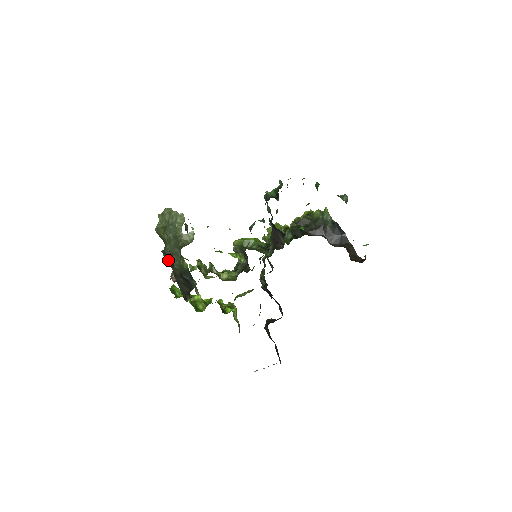
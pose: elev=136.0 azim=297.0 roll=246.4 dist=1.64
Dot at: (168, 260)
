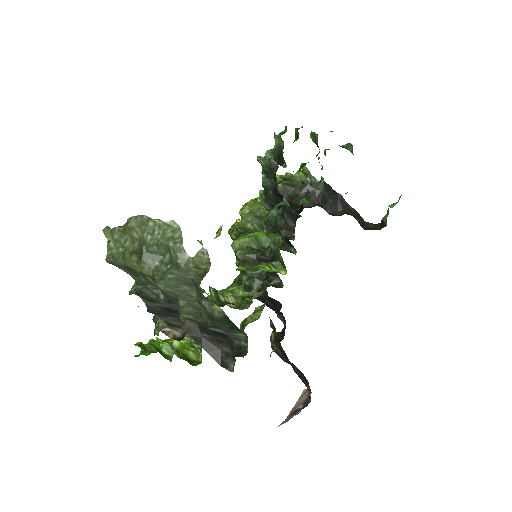
Dot at: (155, 306)
